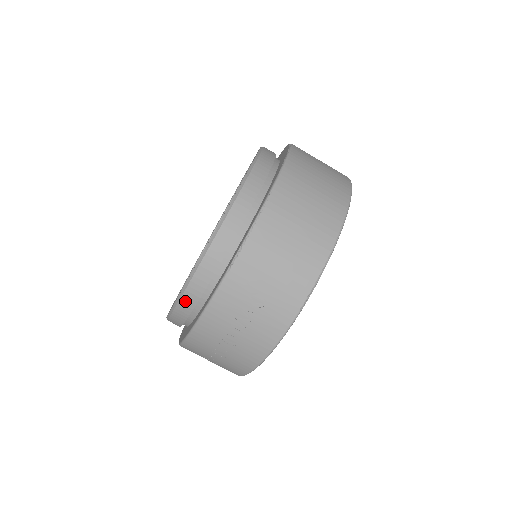
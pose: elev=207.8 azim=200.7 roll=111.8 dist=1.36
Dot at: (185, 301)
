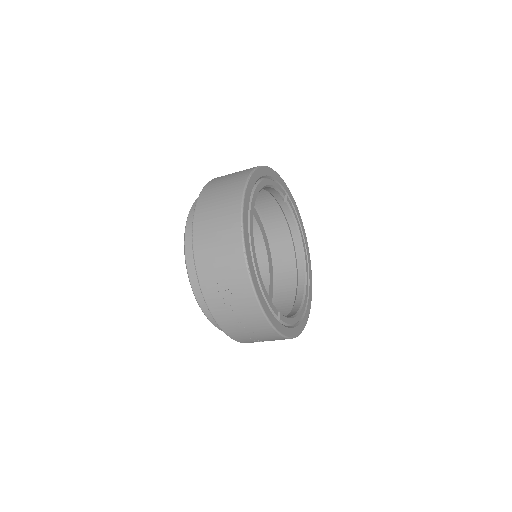
Dot at: (208, 315)
